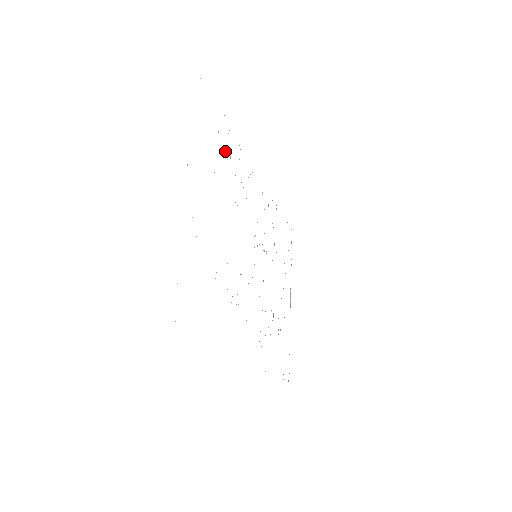
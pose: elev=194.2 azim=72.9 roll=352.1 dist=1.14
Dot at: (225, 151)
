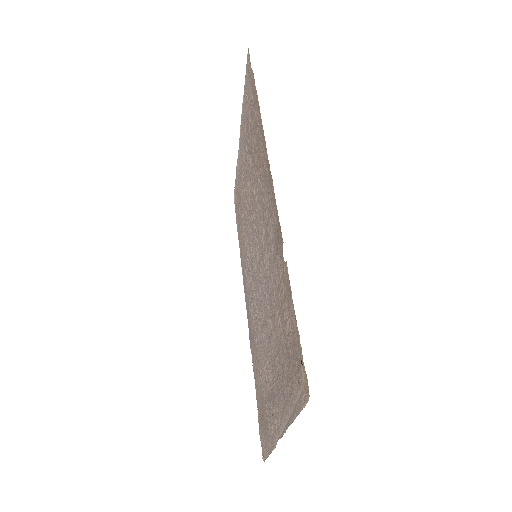
Dot at: (280, 329)
